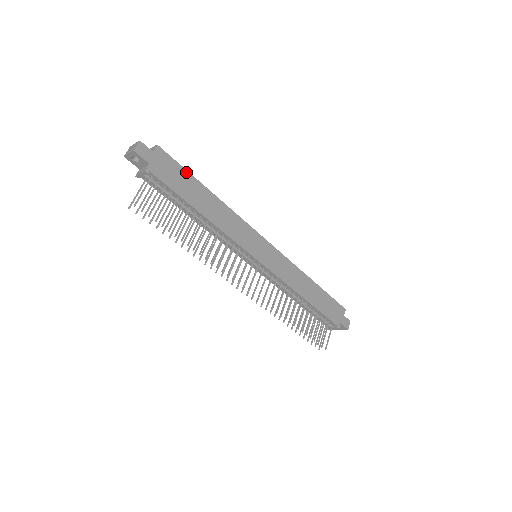
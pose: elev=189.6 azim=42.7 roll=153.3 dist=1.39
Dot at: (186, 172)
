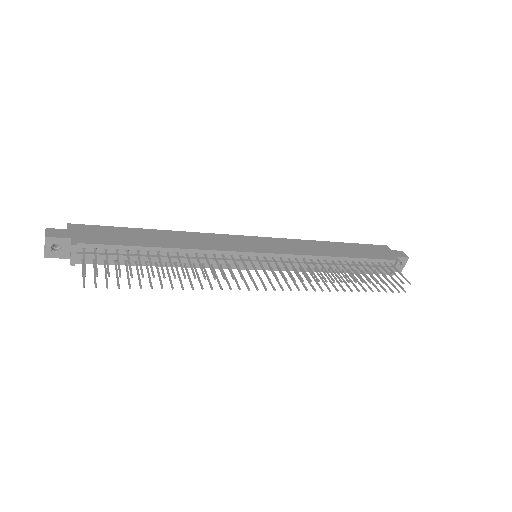
Dot at: (117, 228)
